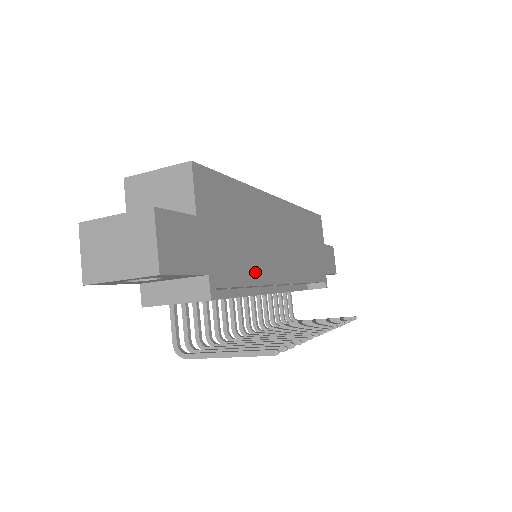
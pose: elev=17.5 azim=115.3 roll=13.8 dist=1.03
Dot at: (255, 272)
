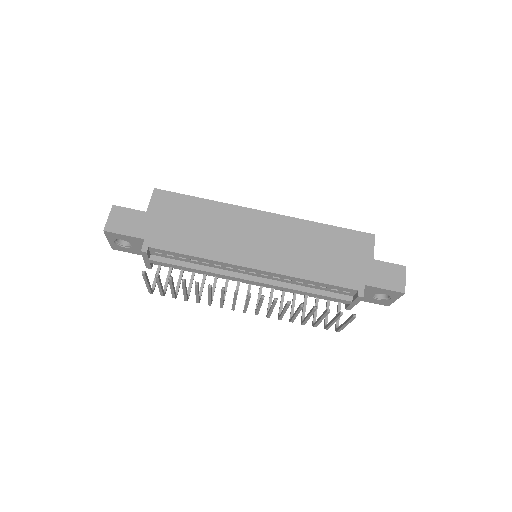
Dot at: (203, 250)
